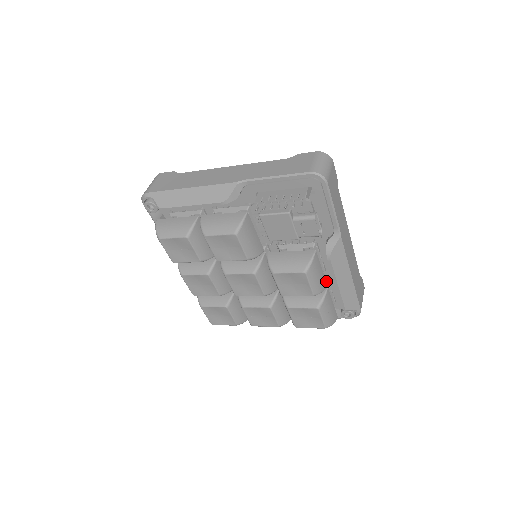
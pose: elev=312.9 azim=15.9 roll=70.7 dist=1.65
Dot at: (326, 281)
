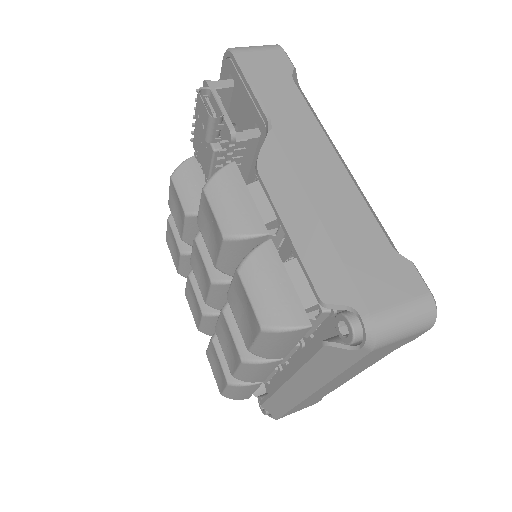
Dot at: occluded
